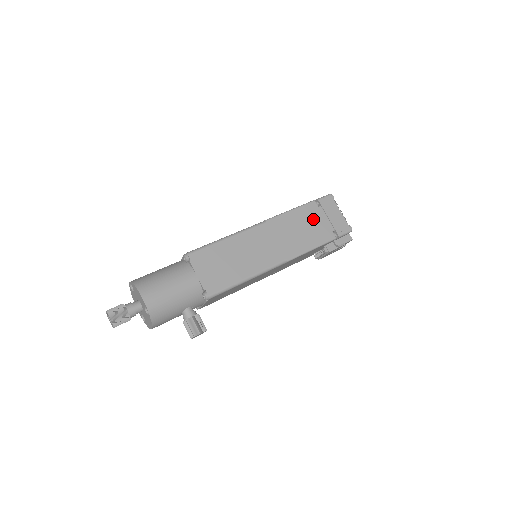
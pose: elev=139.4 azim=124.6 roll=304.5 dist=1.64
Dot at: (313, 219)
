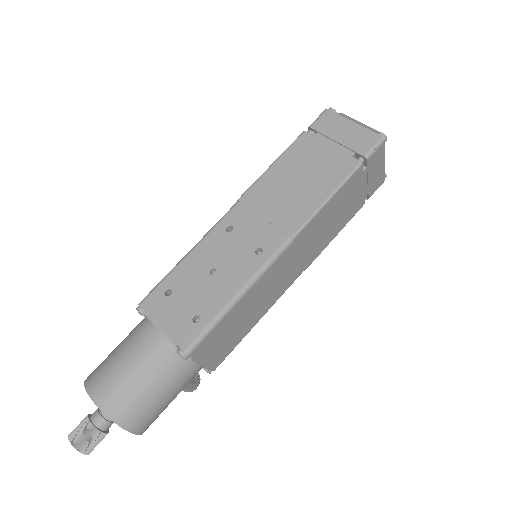
Dot at: (350, 196)
